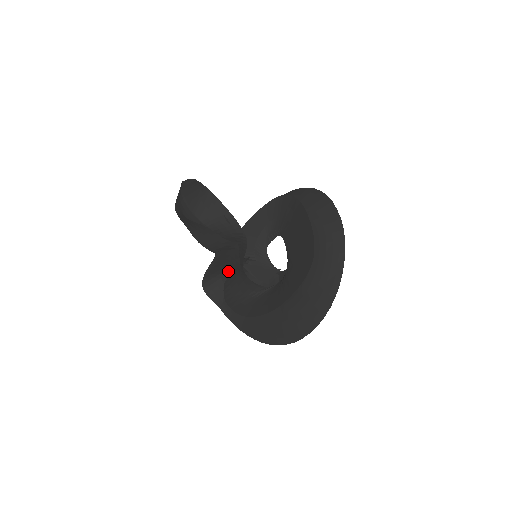
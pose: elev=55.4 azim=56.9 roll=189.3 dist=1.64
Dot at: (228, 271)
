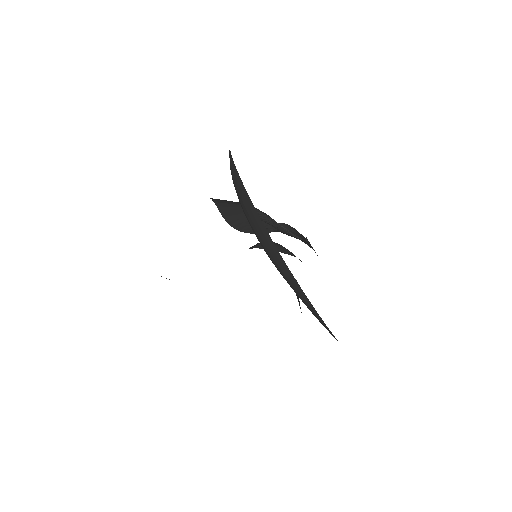
Dot at: occluded
